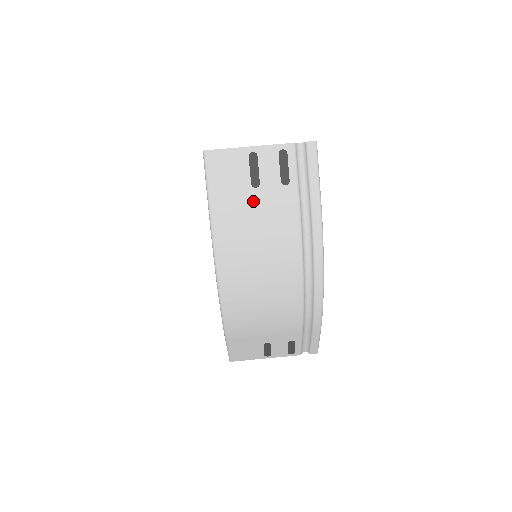
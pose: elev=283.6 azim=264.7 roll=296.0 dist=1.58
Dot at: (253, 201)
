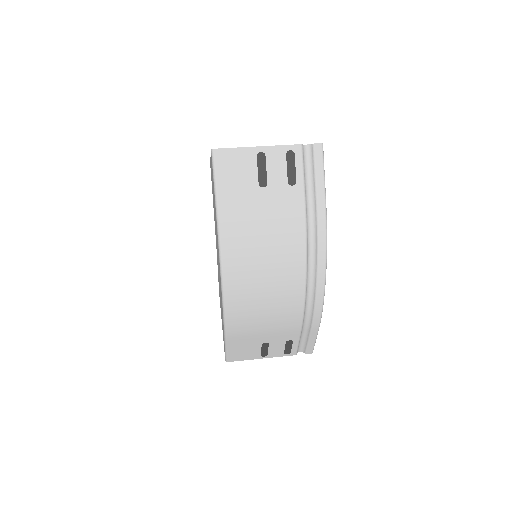
Dot at: (260, 200)
